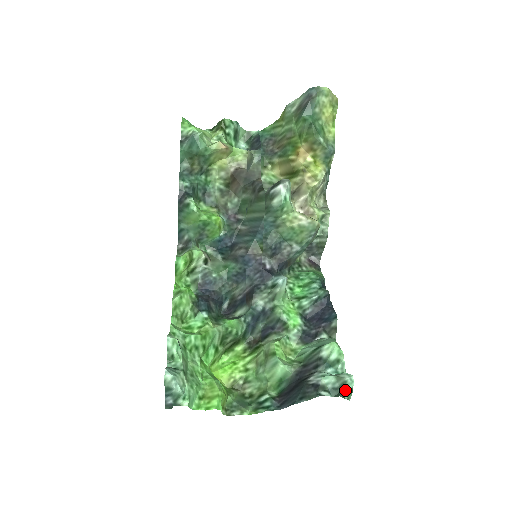
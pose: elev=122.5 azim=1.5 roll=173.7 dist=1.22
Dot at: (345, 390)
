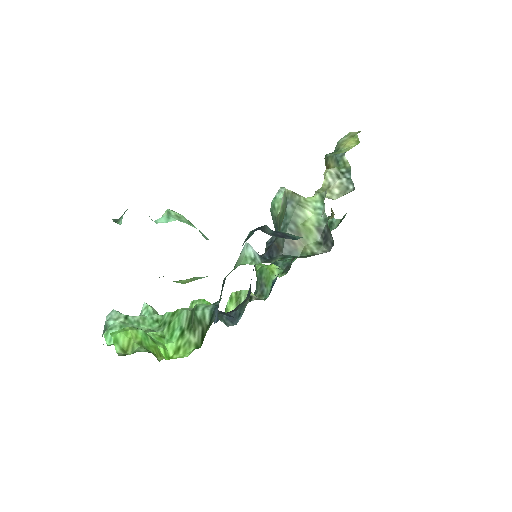
Dot at: occluded
